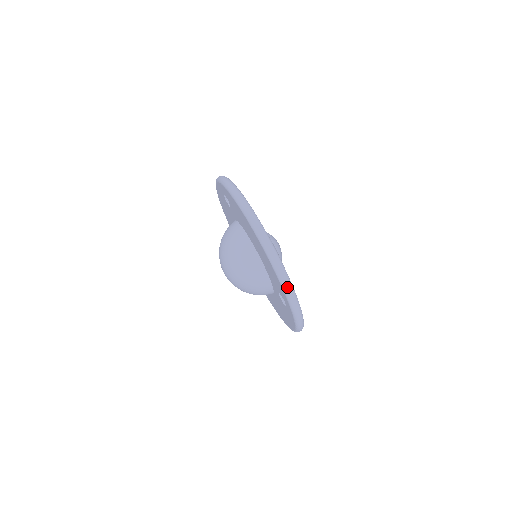
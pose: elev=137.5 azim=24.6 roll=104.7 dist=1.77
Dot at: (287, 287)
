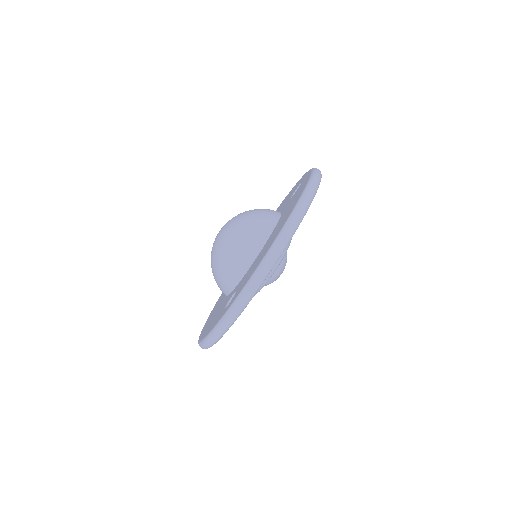
Dot at: (252, 286)
